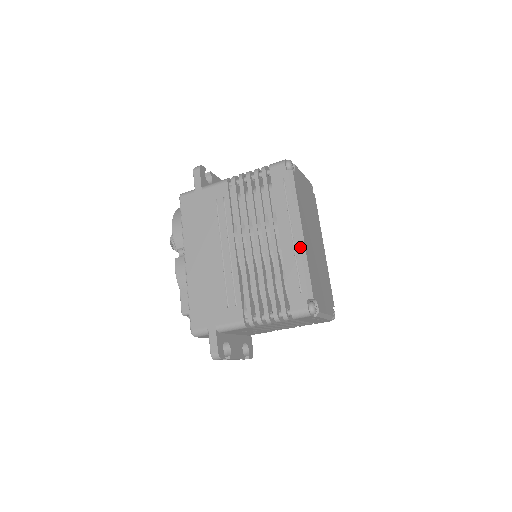
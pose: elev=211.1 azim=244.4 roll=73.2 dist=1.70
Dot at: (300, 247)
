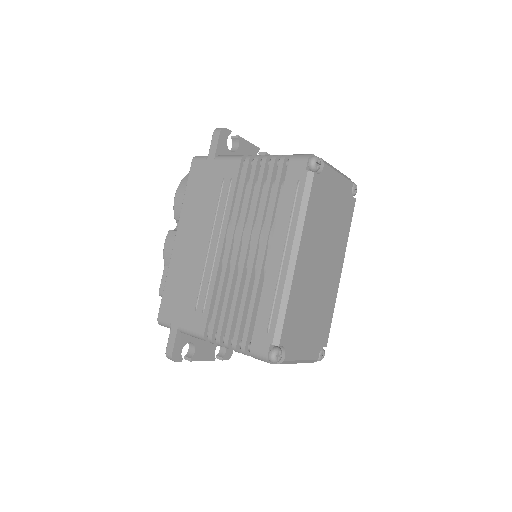
Dot at: (286, 277)
